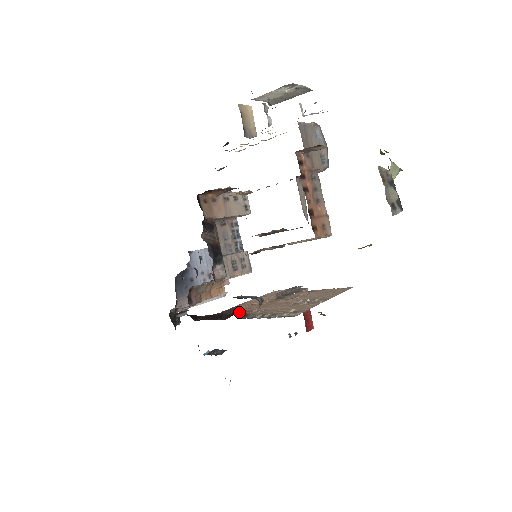
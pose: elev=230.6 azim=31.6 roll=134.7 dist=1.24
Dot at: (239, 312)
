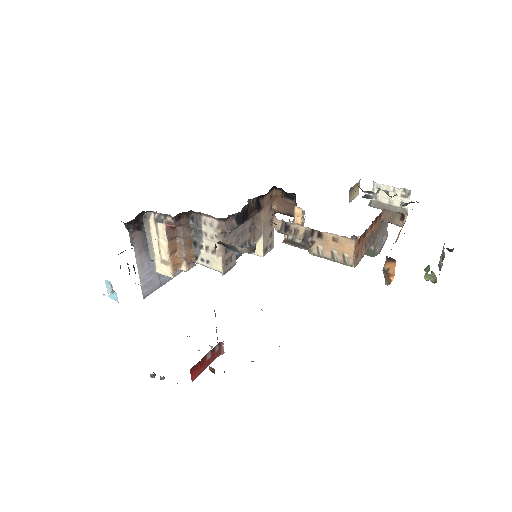
Dot at: occluded
